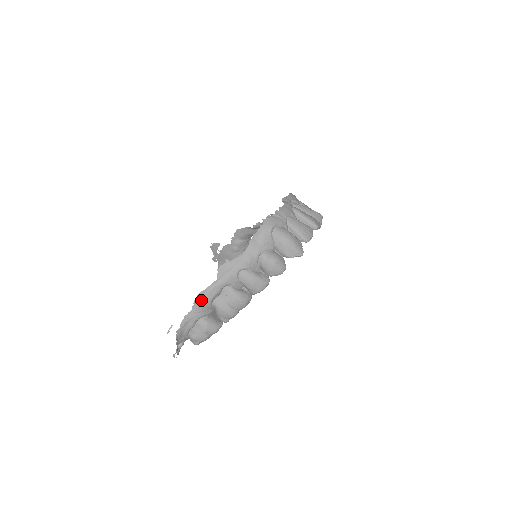
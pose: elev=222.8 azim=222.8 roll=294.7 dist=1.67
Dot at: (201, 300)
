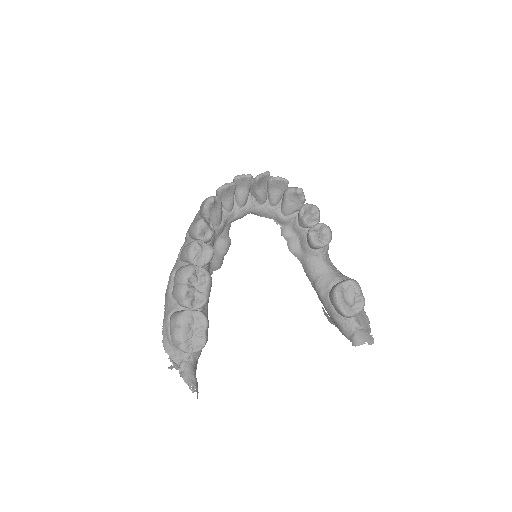
Dot at: (166, 299)
